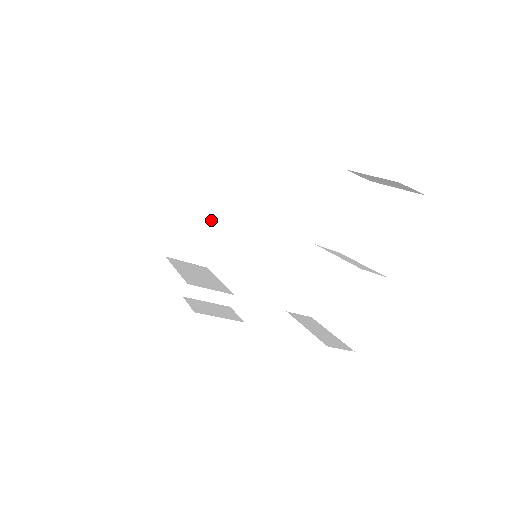
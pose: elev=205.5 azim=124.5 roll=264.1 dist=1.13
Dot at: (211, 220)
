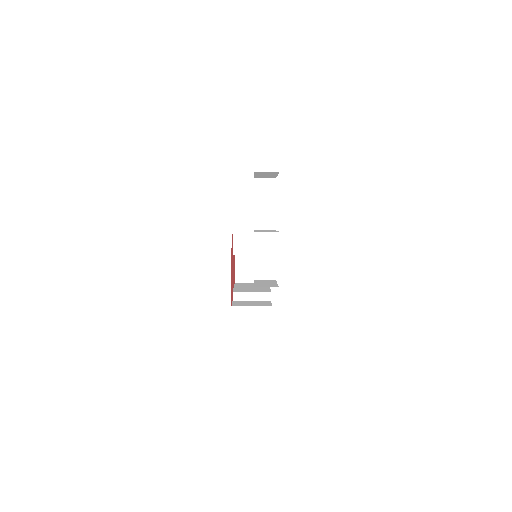
Dot at: (238, 245)
